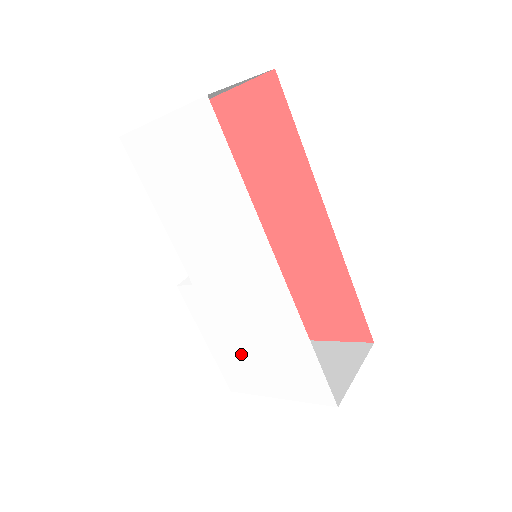
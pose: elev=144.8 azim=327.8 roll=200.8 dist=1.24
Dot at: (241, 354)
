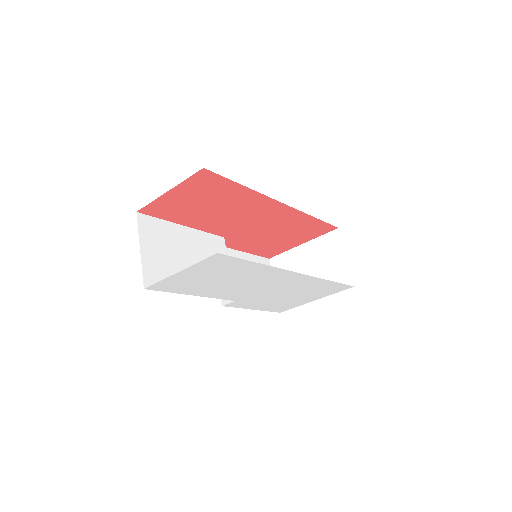
Dot at: (282, 302)
